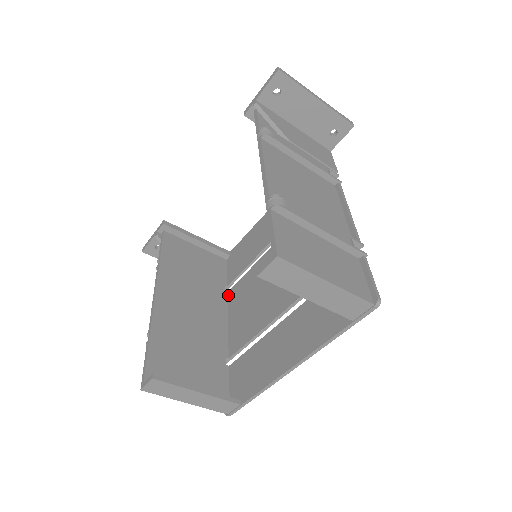
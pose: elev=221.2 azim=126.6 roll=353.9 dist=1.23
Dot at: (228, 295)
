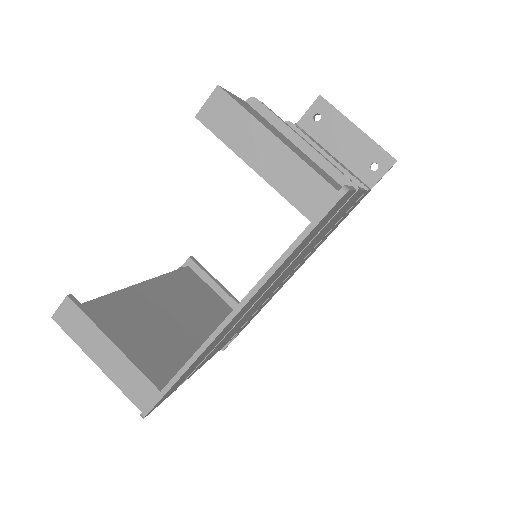
Dot at: occluded
